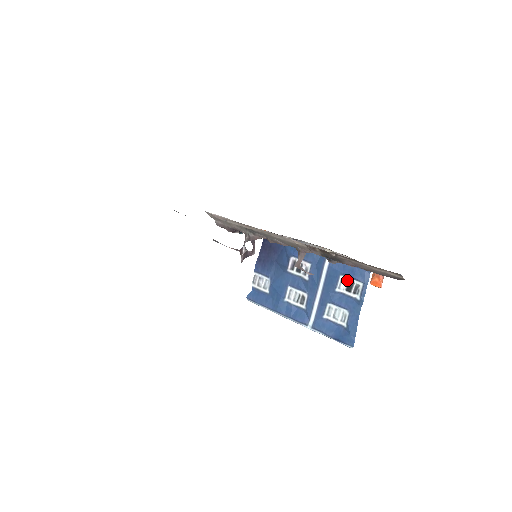
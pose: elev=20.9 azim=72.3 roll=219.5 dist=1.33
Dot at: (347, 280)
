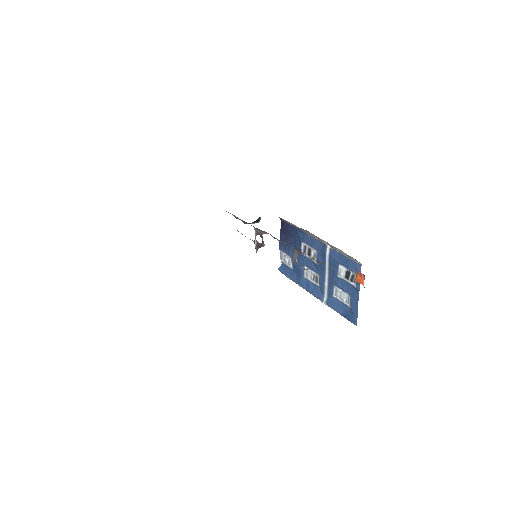
Dot at: (345, 269)
